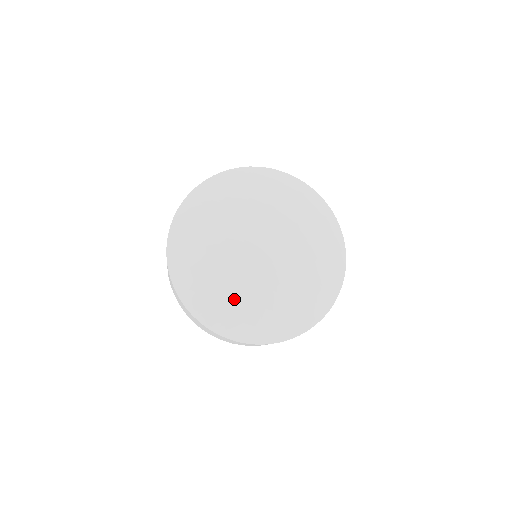
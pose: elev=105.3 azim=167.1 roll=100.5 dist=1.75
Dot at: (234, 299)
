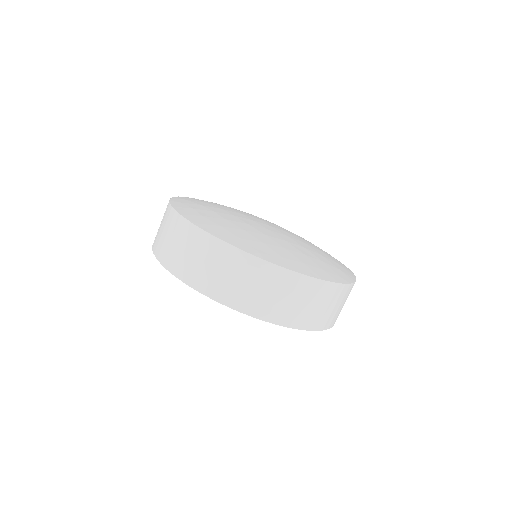
Dot at: (280, 246)
